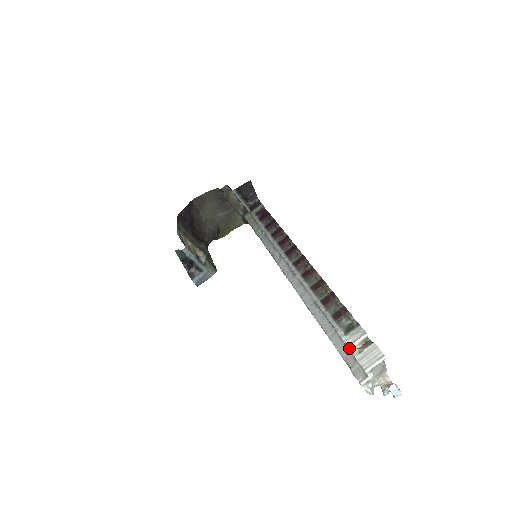
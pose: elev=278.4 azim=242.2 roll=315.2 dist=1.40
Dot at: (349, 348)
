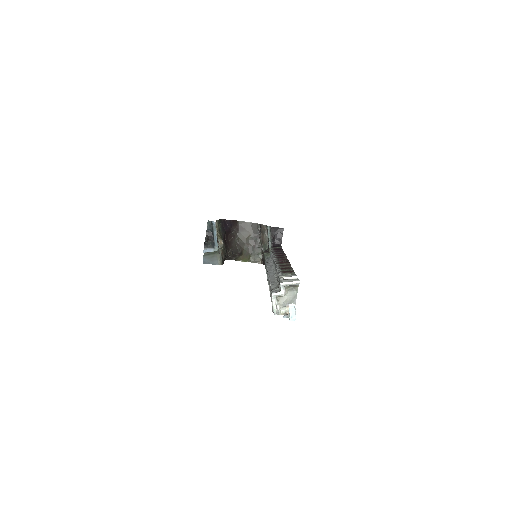
Dot at: (280, 277)
